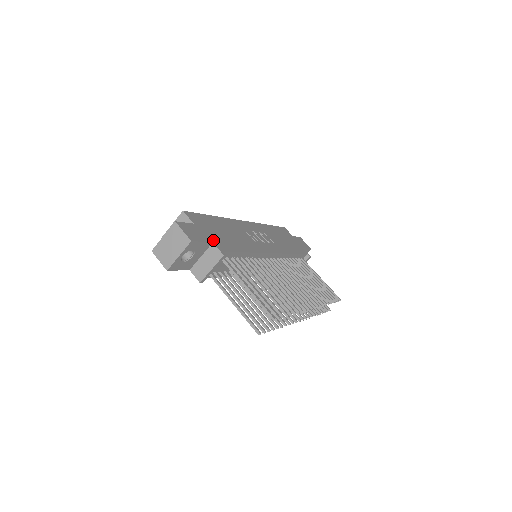
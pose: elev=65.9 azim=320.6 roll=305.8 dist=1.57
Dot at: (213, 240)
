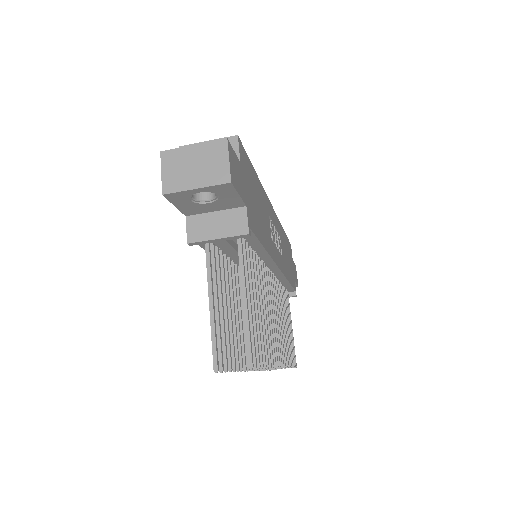
Dot at: (248, 203)
